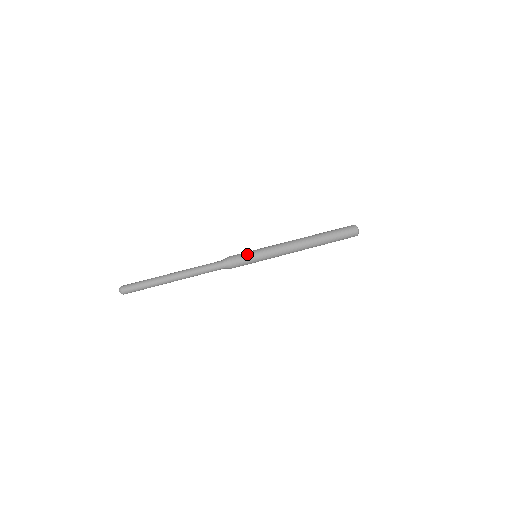
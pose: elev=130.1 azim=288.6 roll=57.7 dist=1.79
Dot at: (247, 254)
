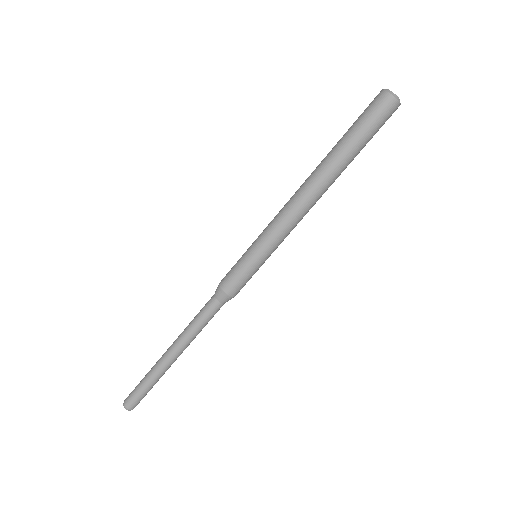
Dot at: (252, 275)
